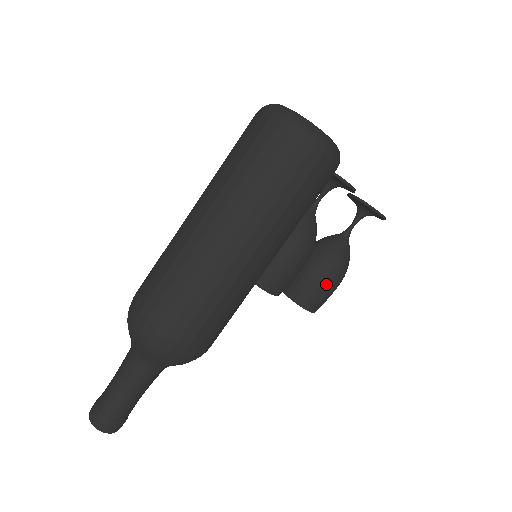
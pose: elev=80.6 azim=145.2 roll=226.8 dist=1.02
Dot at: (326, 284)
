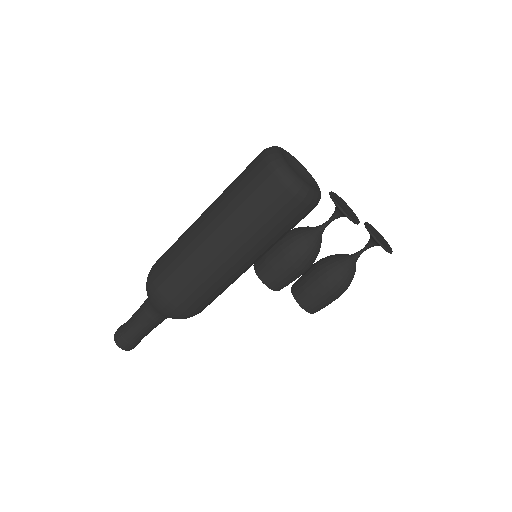
Dot at: (323, 293)
